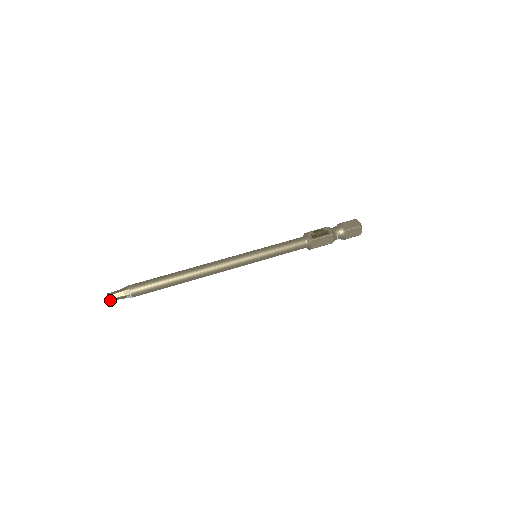
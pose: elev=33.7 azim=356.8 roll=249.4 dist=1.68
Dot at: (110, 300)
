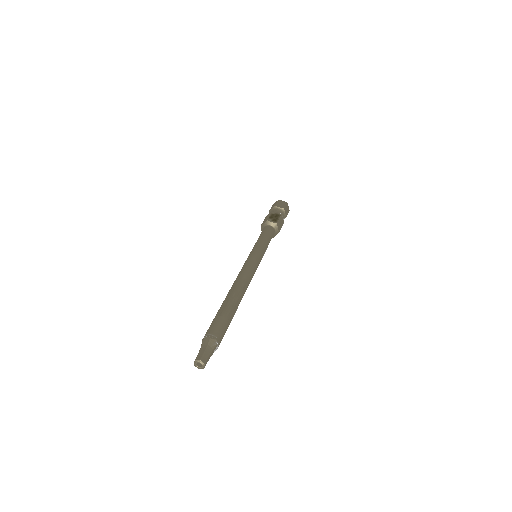
Dot at: (204, 365)
